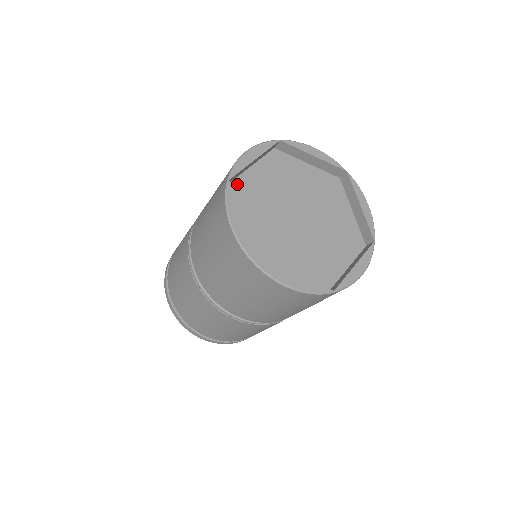
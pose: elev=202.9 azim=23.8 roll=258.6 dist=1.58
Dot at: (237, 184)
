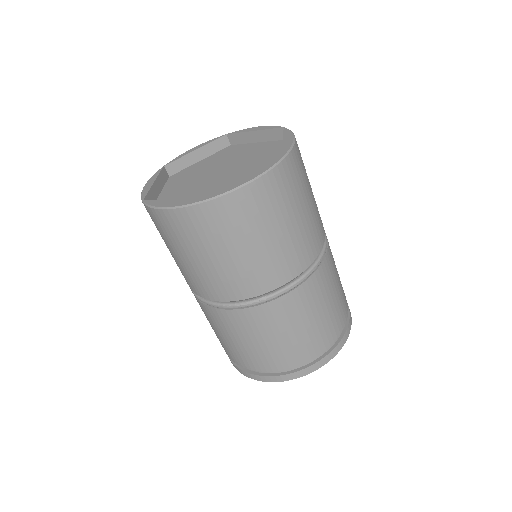
Dot at: (181, 172)
